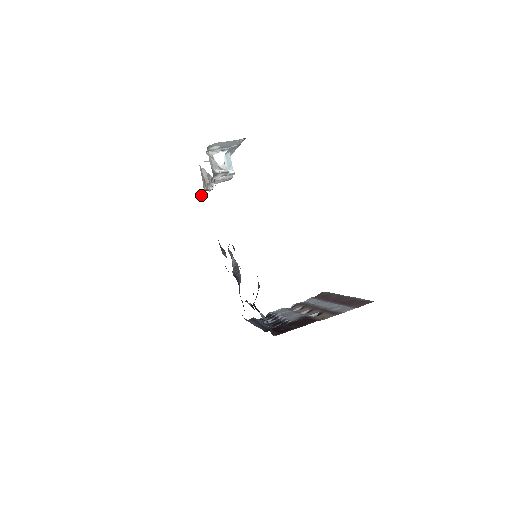
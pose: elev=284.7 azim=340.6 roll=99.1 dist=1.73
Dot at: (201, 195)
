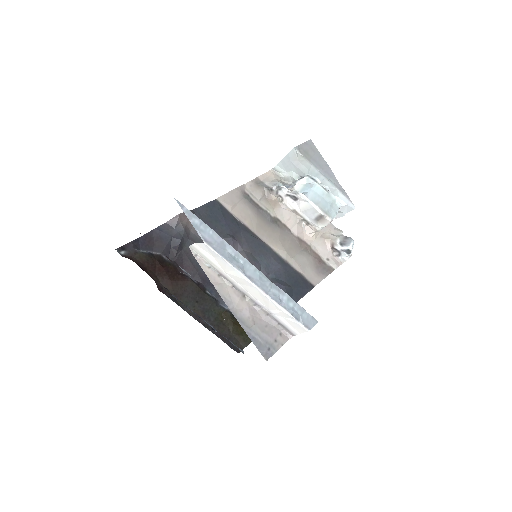
Dot at: (339, 262)
